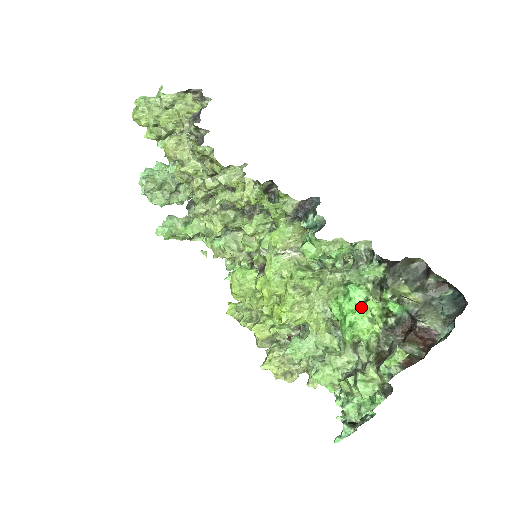
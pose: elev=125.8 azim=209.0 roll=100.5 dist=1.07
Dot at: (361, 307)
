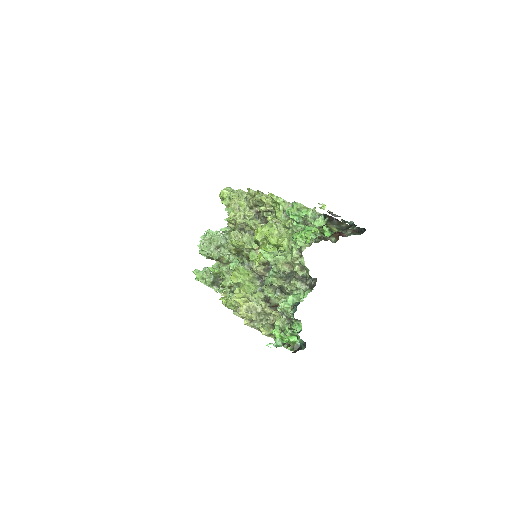
Dot at: (310, 230)
